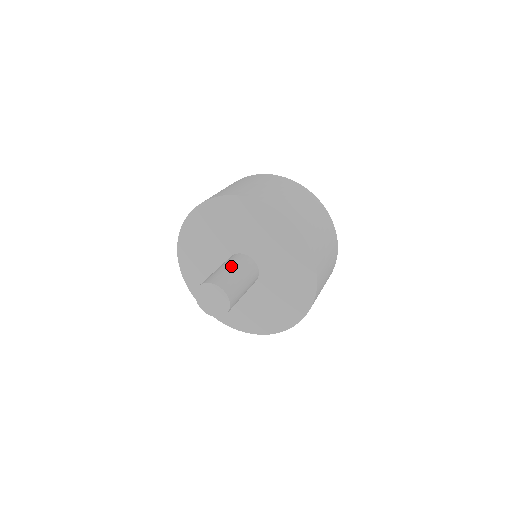
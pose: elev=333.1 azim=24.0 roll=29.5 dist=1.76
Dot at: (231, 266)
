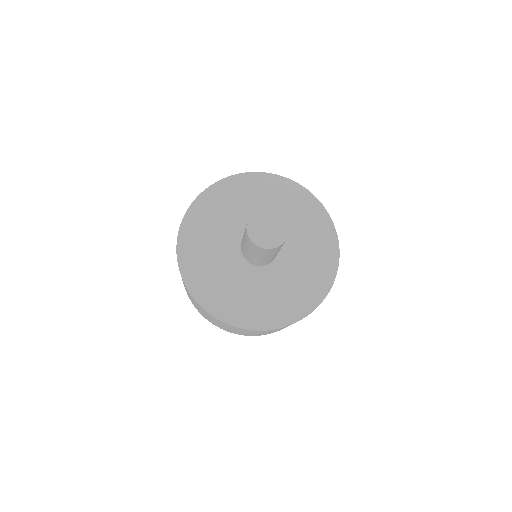
Dot at: occluded
